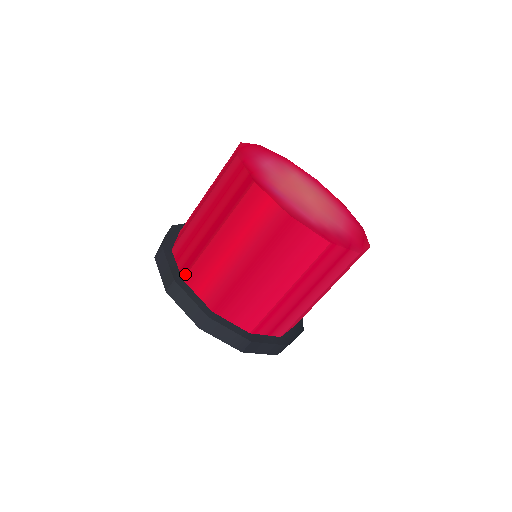
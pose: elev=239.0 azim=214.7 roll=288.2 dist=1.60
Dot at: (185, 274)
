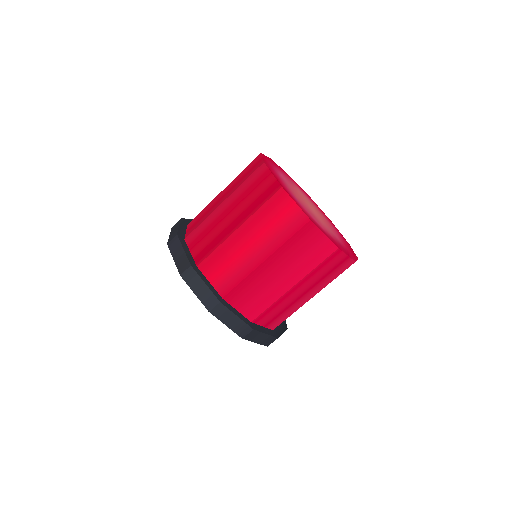
Dot at: (200, 261)
